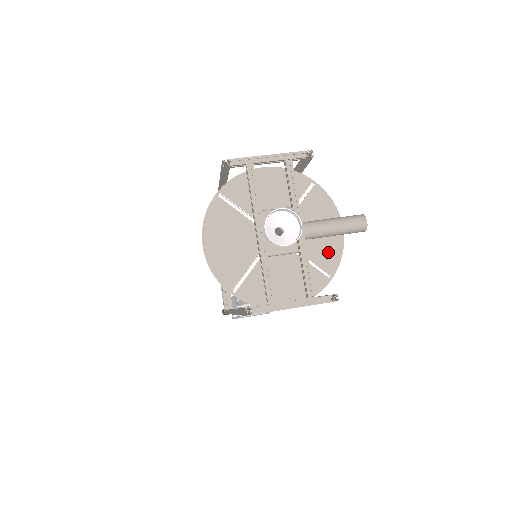
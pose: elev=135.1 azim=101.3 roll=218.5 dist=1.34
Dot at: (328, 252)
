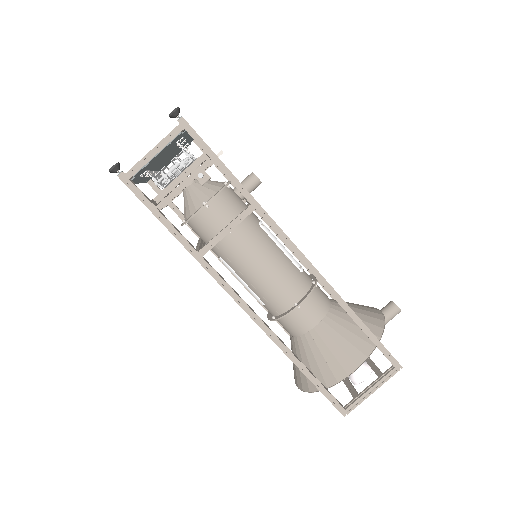
Dot at: occluded
